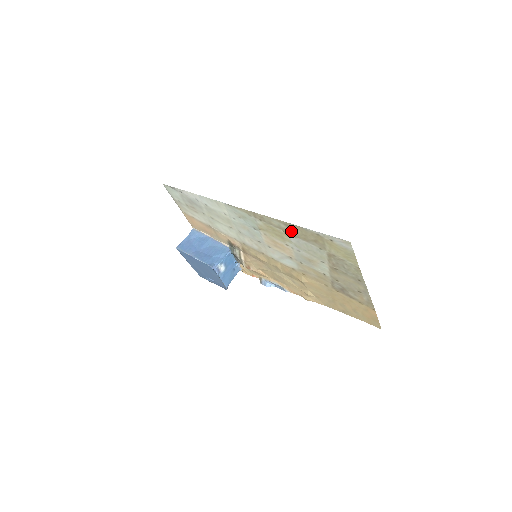
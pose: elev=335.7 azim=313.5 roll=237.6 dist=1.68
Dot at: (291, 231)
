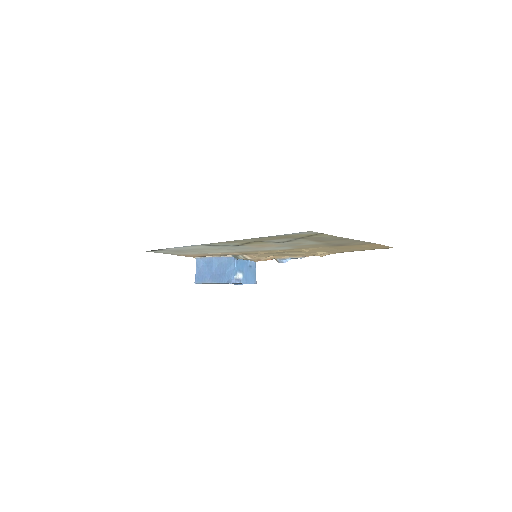
Dot at: occluded
